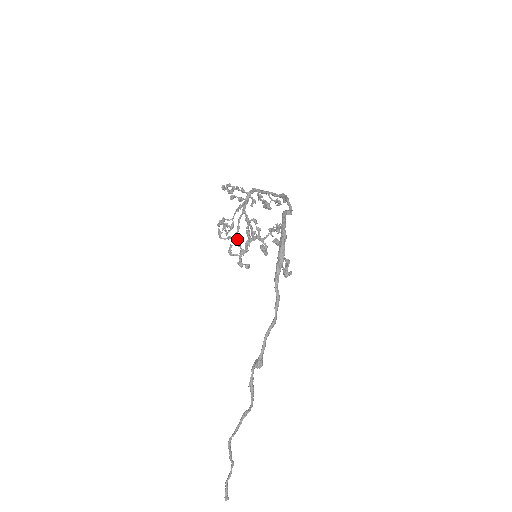
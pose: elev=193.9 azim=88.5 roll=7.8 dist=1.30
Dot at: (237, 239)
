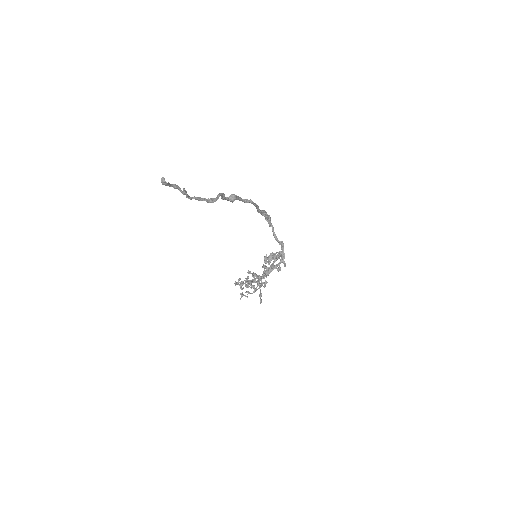
Dot at: occluded
